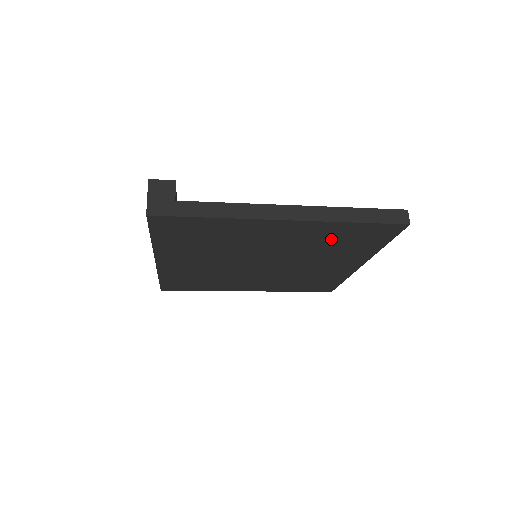
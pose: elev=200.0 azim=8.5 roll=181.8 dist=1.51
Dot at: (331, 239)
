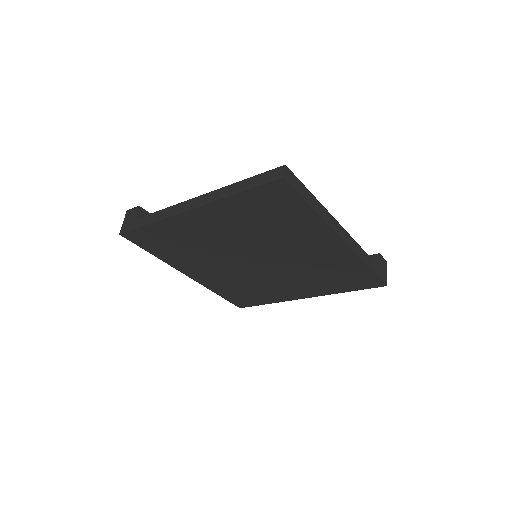
Dot at: (255, 218)
